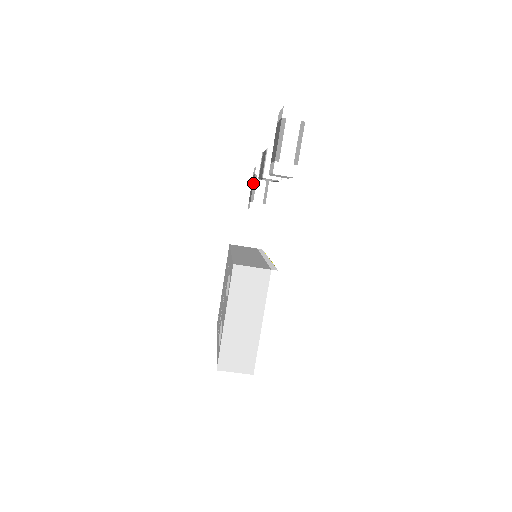
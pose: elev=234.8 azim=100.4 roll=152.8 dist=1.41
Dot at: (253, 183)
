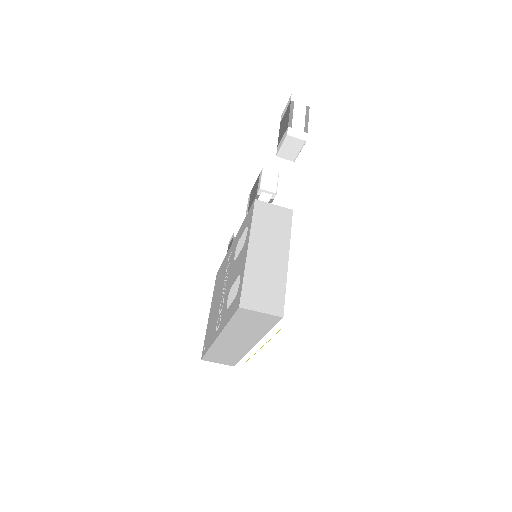
Dot at: occluded
